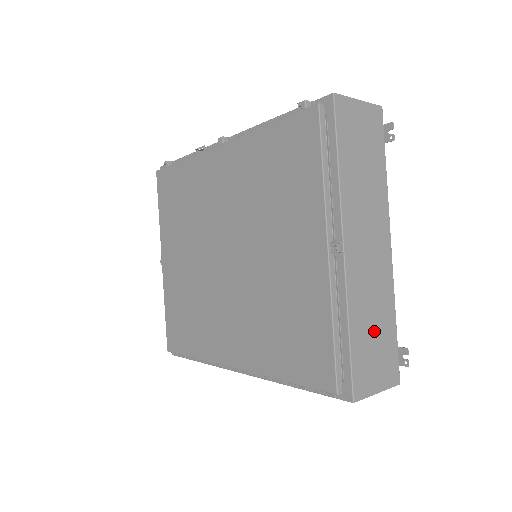
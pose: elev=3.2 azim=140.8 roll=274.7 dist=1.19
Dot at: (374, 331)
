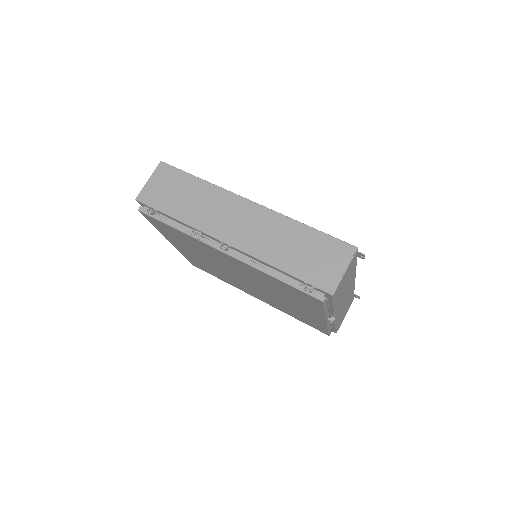
Dot at: (345, 309)
